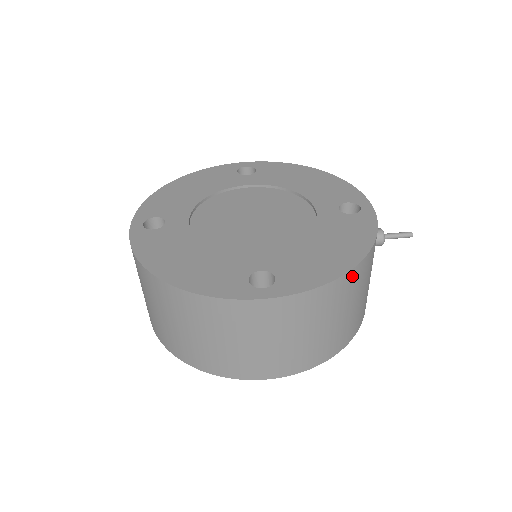
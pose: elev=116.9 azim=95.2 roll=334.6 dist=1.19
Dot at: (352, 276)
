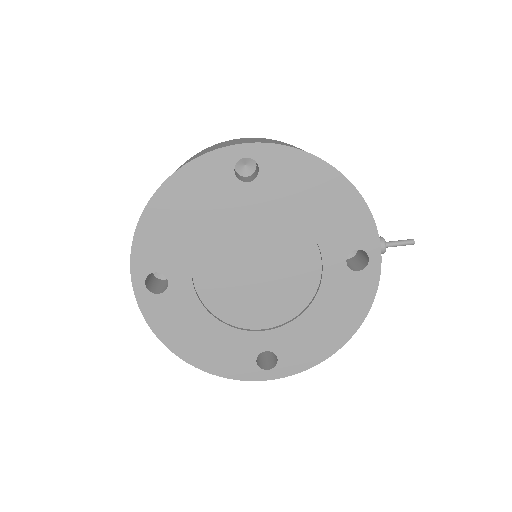
Dot at: occluded
